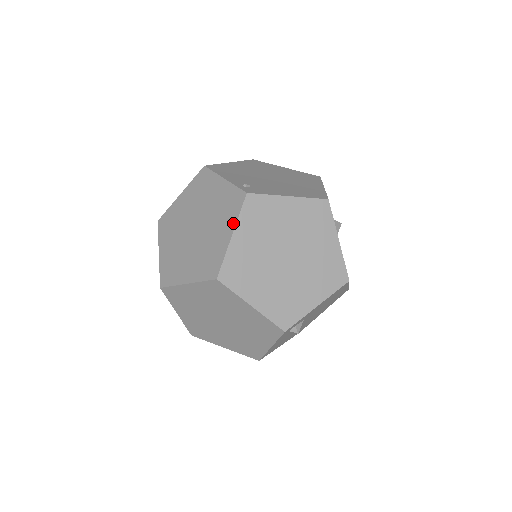
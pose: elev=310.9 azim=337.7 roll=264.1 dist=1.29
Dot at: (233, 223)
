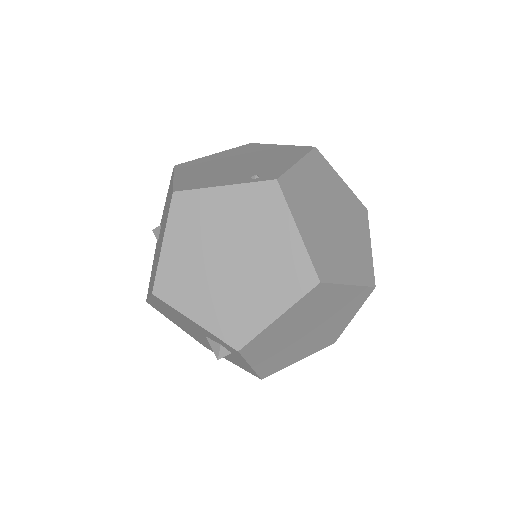
Dot at: (288, 218)
